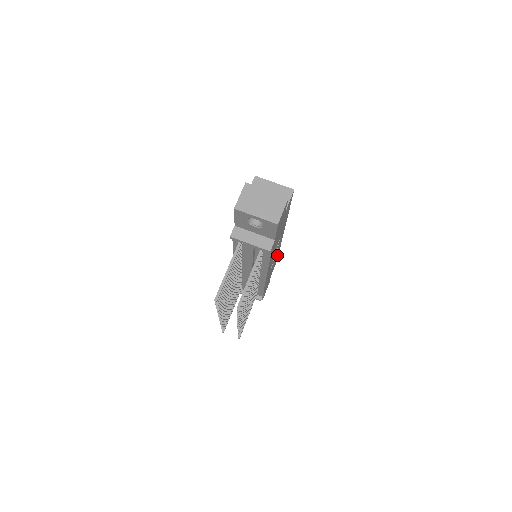
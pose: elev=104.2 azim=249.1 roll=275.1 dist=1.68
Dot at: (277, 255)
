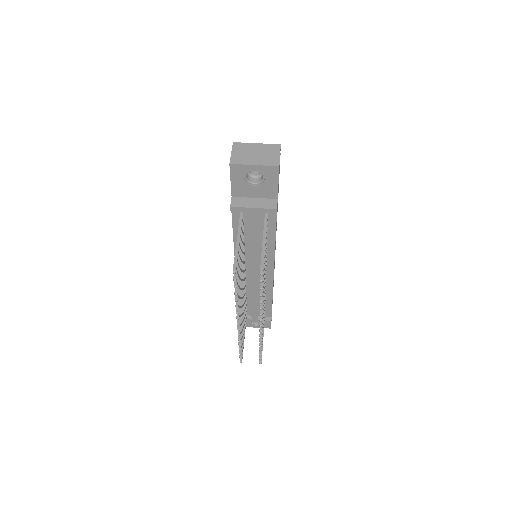
Dot at: (274, 267)
